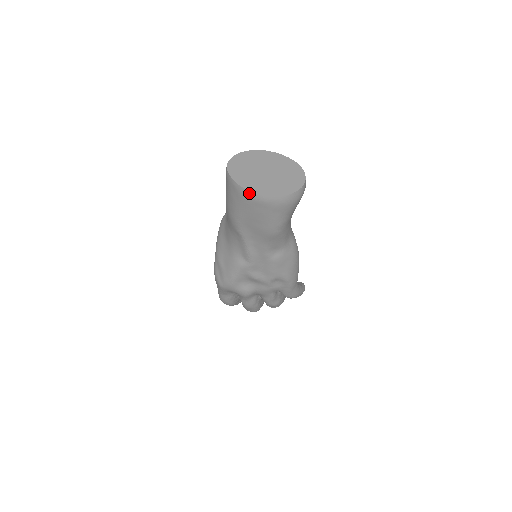
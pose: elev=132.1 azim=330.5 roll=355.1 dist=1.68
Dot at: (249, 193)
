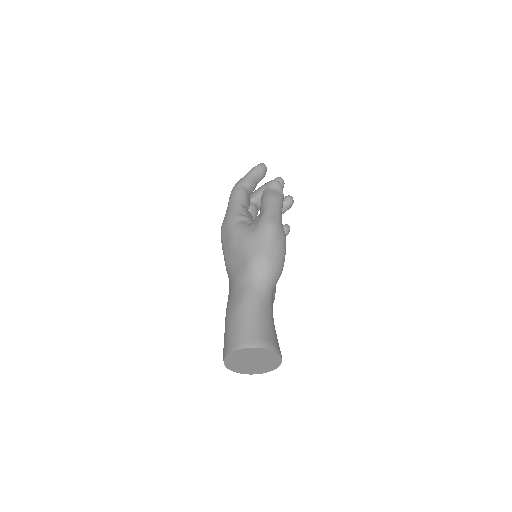
Dot at: (224, 362)
